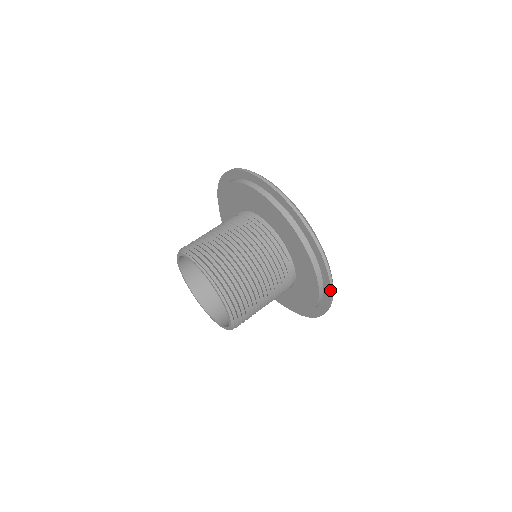
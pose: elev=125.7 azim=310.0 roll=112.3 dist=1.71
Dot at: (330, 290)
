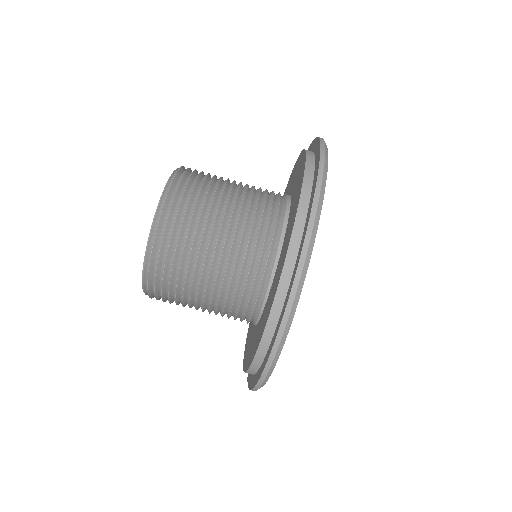
Dot at: occluded
